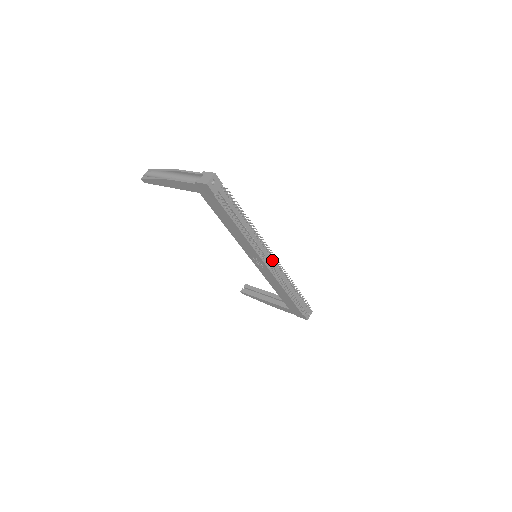
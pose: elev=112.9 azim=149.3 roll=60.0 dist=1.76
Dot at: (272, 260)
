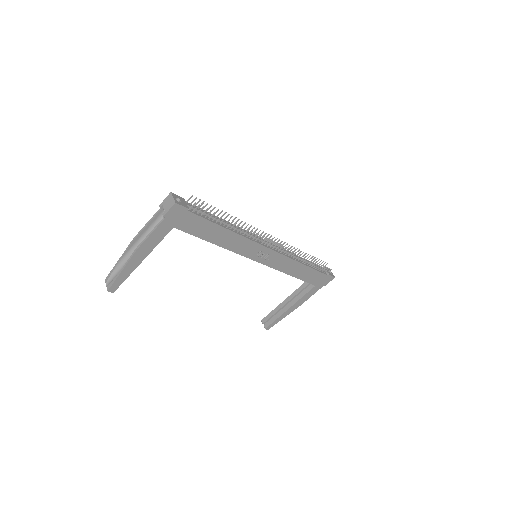
Dot at: occluded
